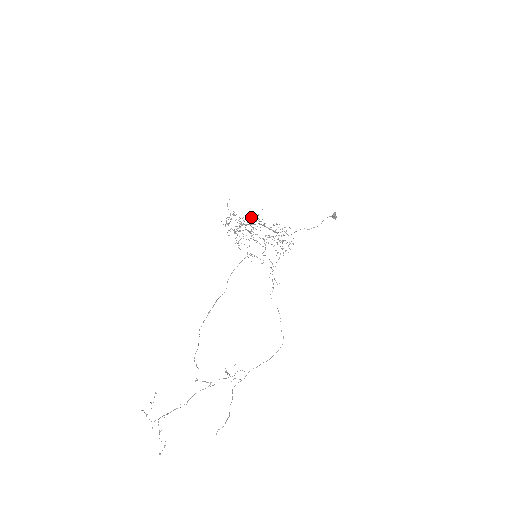
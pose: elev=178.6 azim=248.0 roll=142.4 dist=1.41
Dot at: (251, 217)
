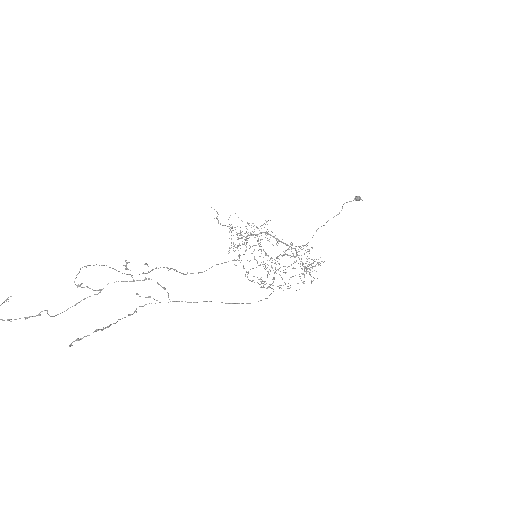
Dot at: (253, 223)
